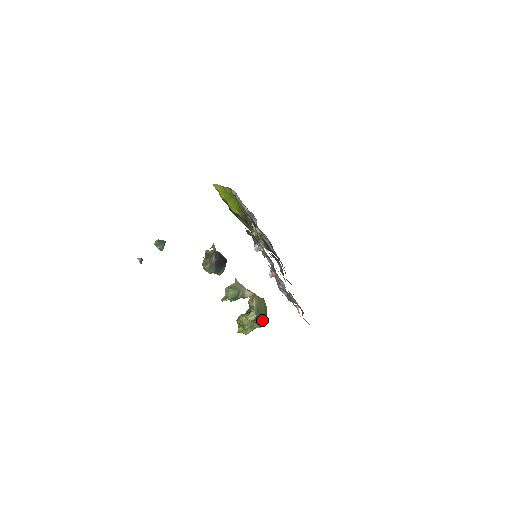
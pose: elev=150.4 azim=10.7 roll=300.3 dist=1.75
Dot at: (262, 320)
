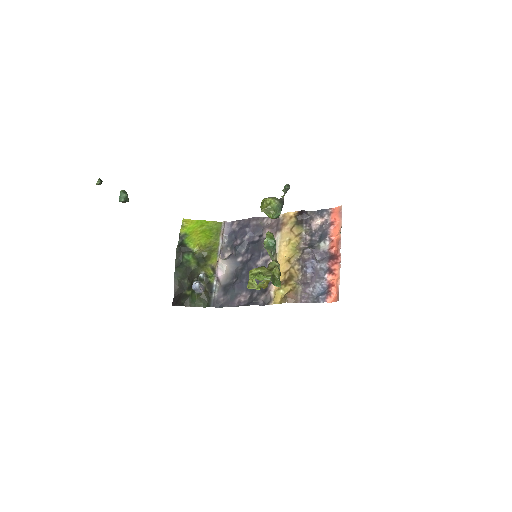
Dot at: occluded
